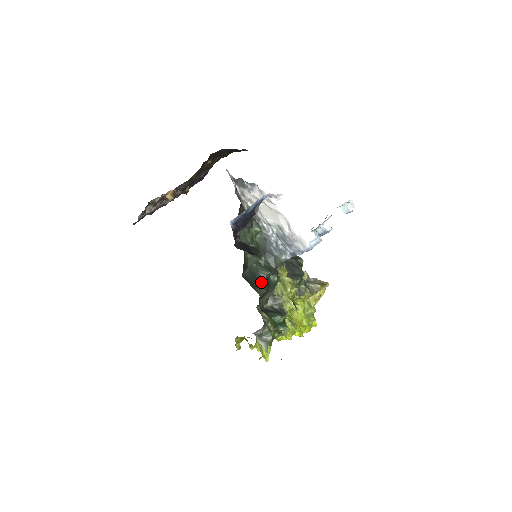
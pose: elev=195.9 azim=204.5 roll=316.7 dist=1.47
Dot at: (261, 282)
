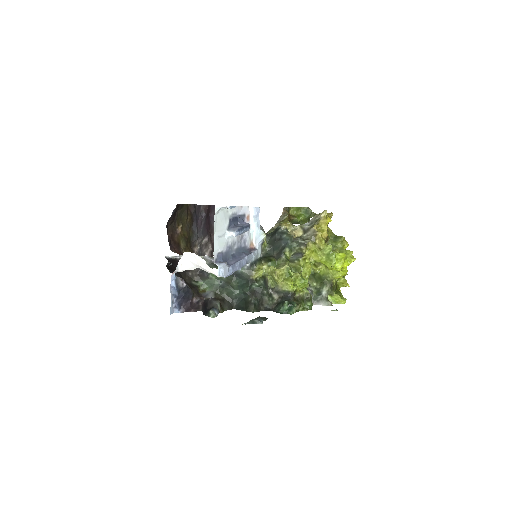
Dot at: (247, 301)
